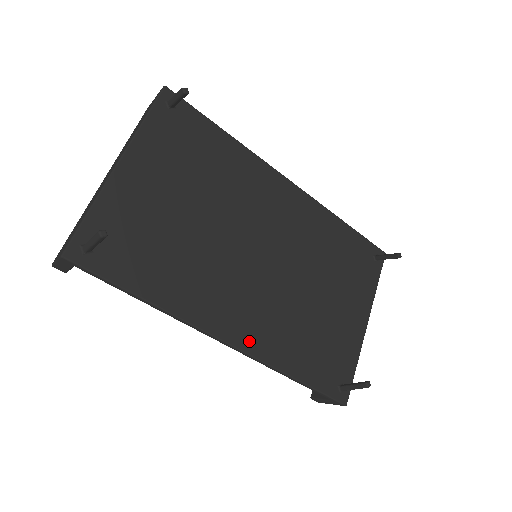
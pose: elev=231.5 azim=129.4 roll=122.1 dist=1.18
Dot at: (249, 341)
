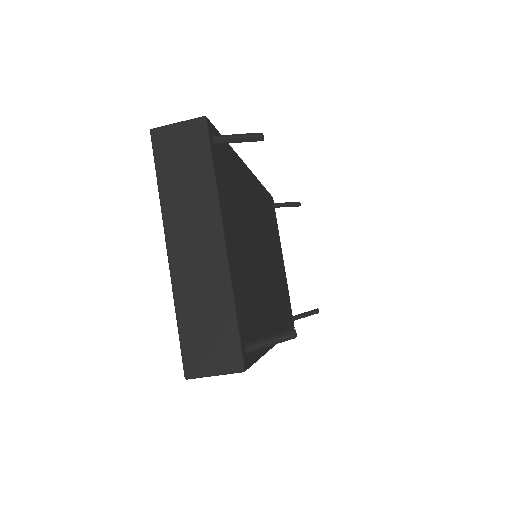
Dot at: (279, 330)
